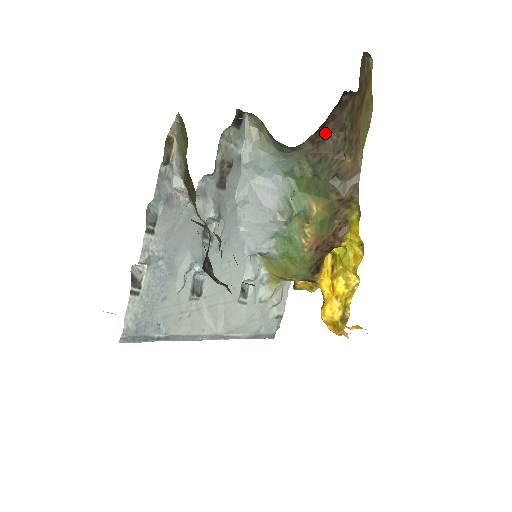
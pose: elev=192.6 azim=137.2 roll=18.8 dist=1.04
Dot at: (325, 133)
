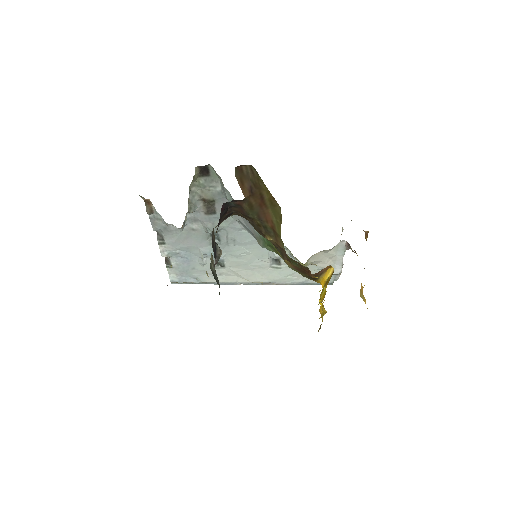
Dot at: (242, 215)
